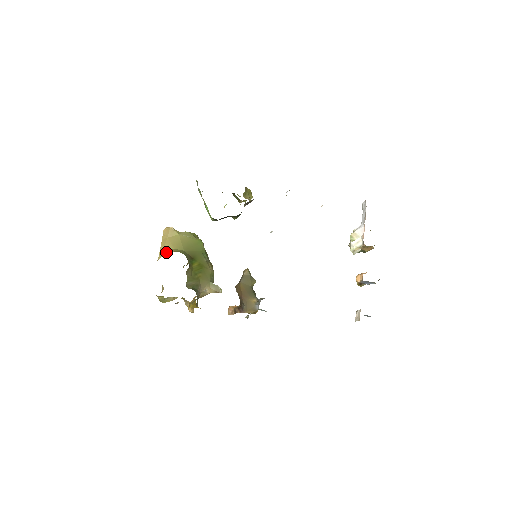
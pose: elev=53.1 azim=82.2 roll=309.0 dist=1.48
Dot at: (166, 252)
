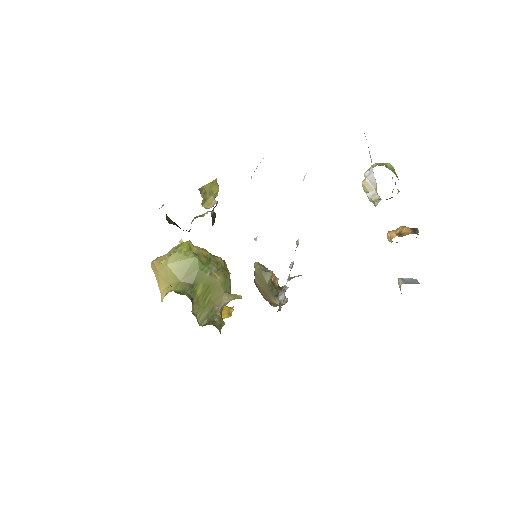
Dot at: (165, 291)
